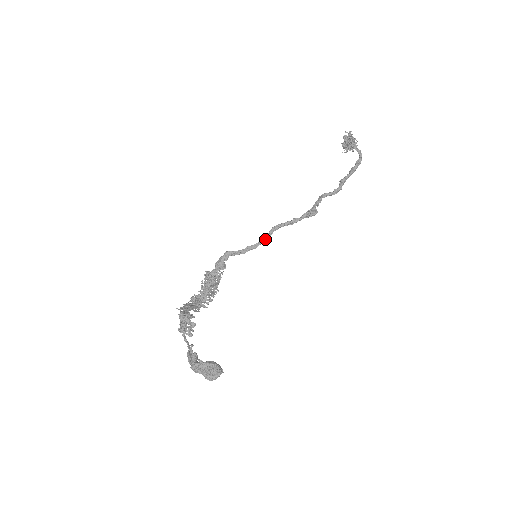
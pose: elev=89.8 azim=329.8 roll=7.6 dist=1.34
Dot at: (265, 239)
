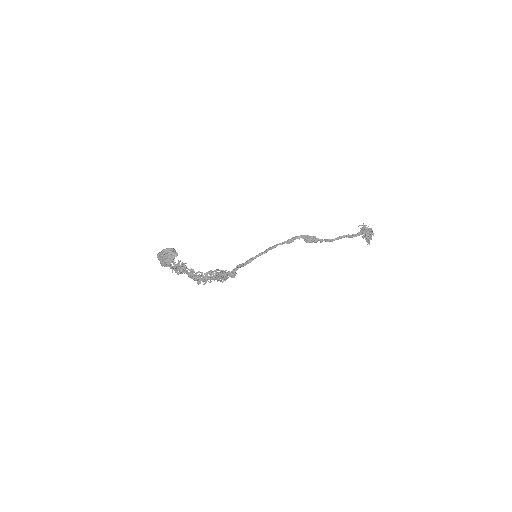
Dot at: (266, 249)
